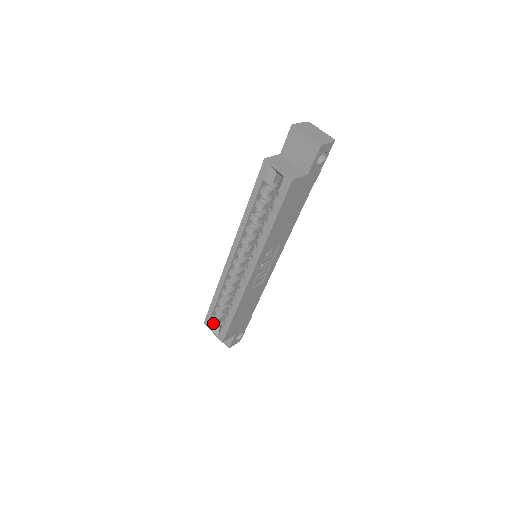
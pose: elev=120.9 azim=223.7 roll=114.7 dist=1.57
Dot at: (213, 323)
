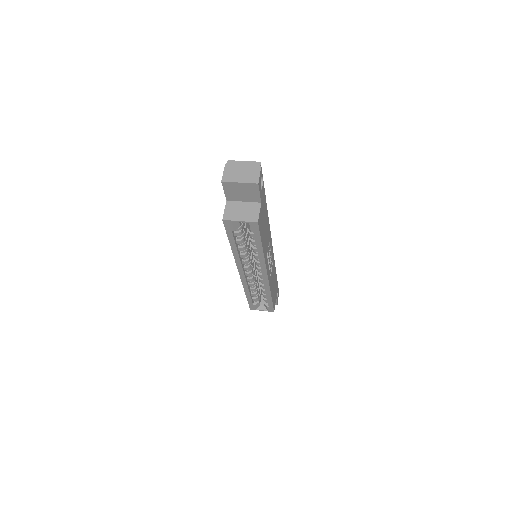
Dot at: (257, 306)
